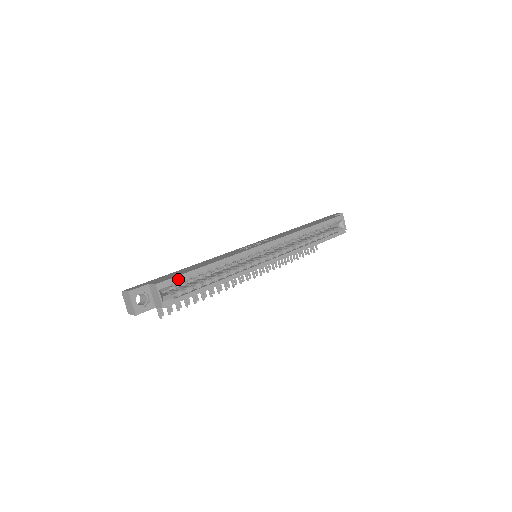
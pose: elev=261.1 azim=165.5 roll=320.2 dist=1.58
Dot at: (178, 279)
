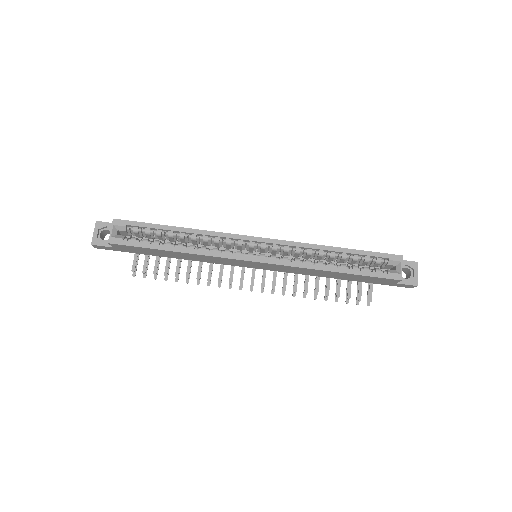
Dot at: (137, 225)
